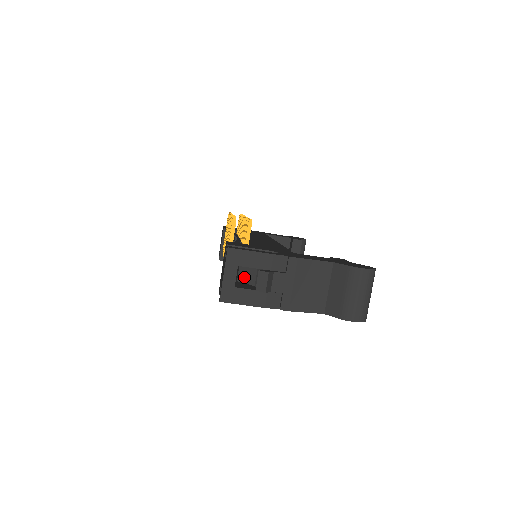
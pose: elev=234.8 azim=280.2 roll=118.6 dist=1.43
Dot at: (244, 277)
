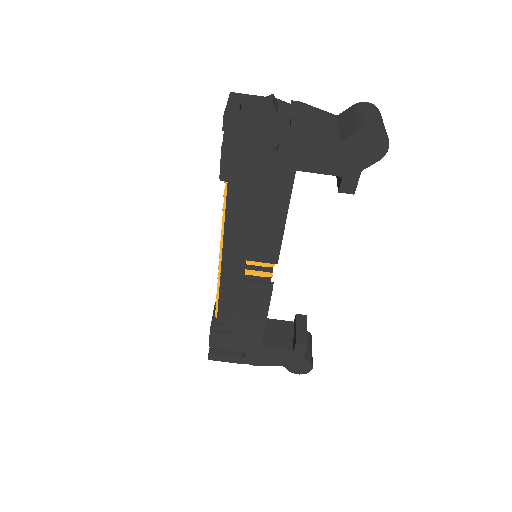
Dot at: occluded
